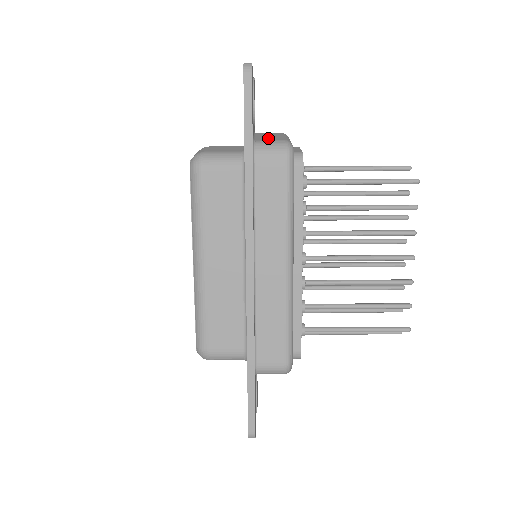
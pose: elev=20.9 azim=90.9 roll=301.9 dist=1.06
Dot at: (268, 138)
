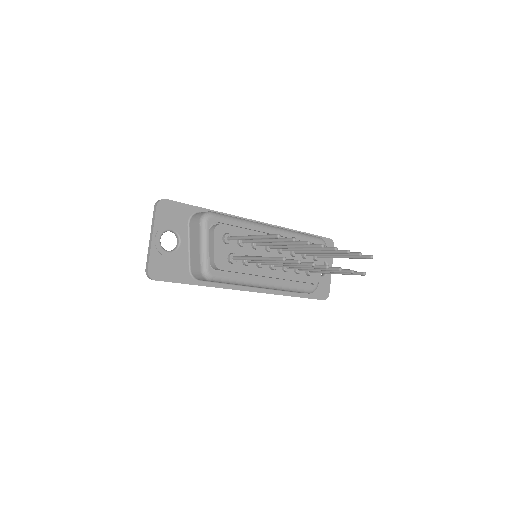
Dot at: (194, 260)
